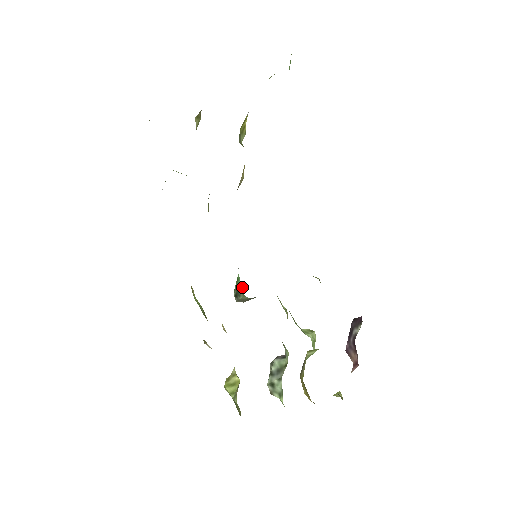
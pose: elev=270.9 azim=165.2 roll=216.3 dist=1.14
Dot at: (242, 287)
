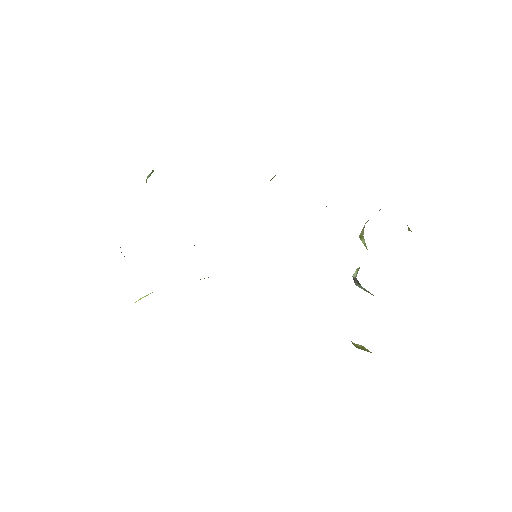
Dot at: occluded
